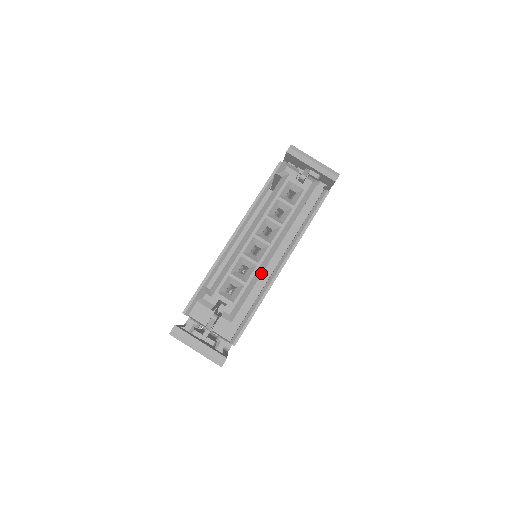
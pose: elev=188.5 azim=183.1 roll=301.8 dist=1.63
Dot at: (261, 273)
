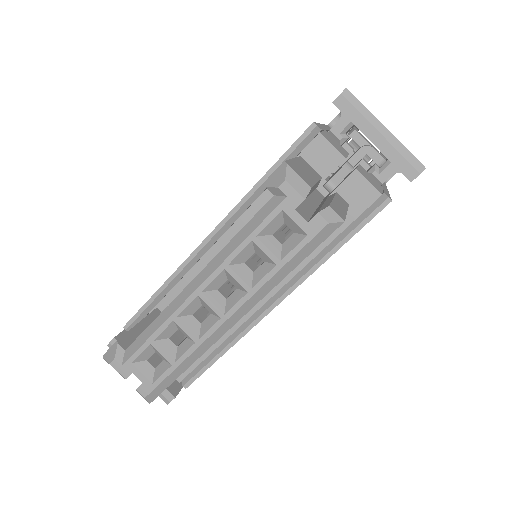
Dot at: (204, 351)
